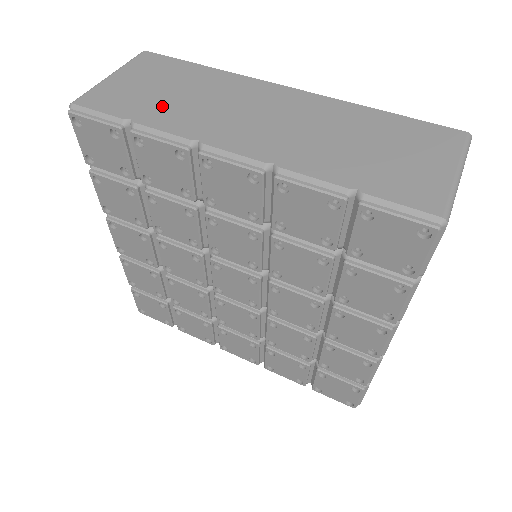
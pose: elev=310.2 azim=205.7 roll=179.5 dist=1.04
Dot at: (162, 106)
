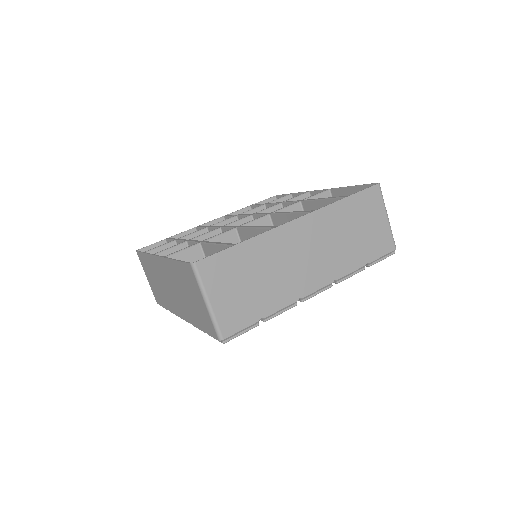
Dot at: (262, 295)
